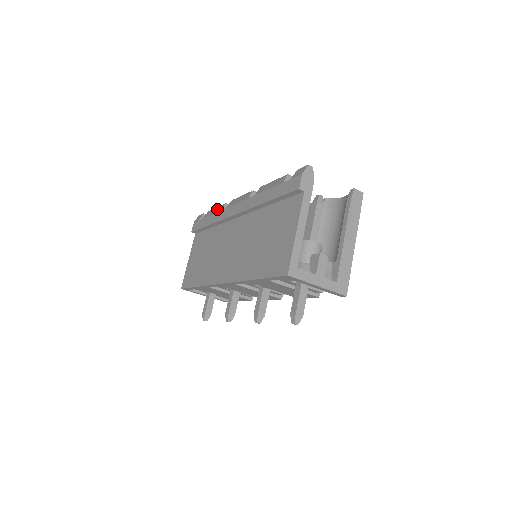
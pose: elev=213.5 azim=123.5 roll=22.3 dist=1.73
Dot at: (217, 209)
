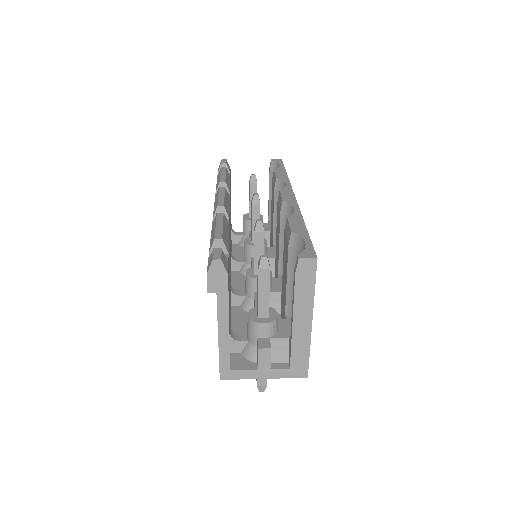
Dot at: occluded
